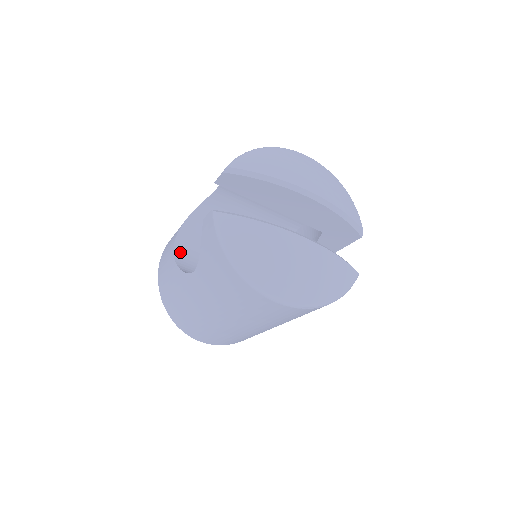
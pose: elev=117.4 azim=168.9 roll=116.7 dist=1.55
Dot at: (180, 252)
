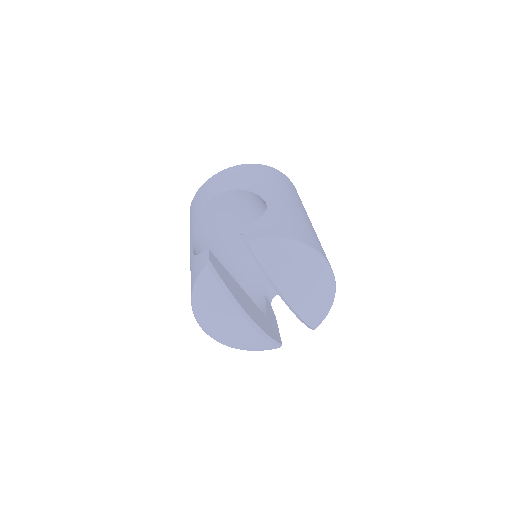
Dot at: (212, 207)
